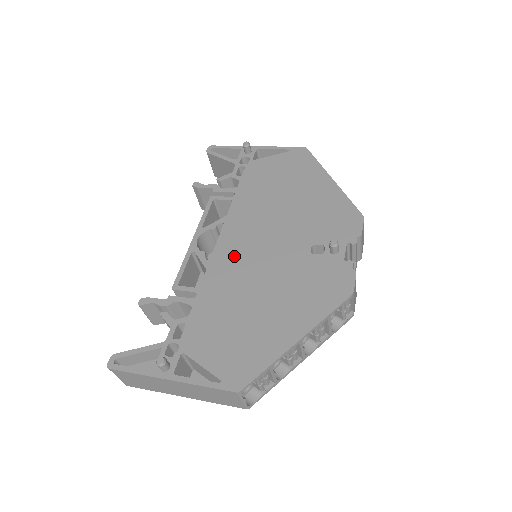
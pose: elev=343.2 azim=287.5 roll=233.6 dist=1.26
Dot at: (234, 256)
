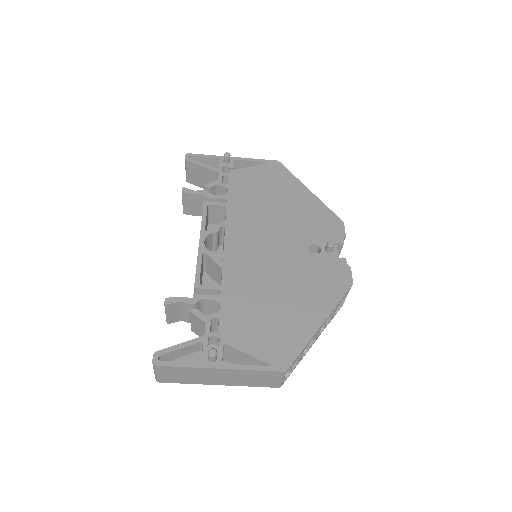
Dot at: (244, 256)
